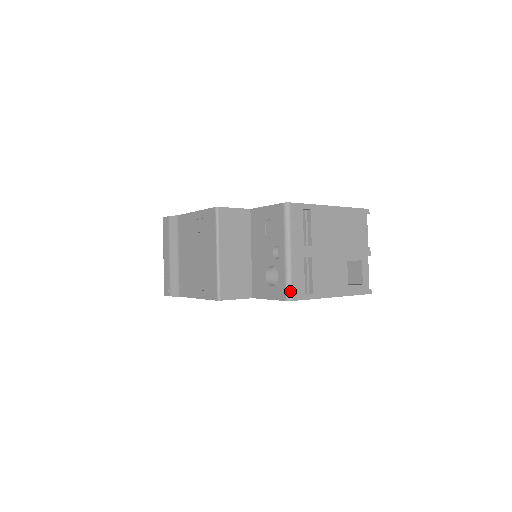
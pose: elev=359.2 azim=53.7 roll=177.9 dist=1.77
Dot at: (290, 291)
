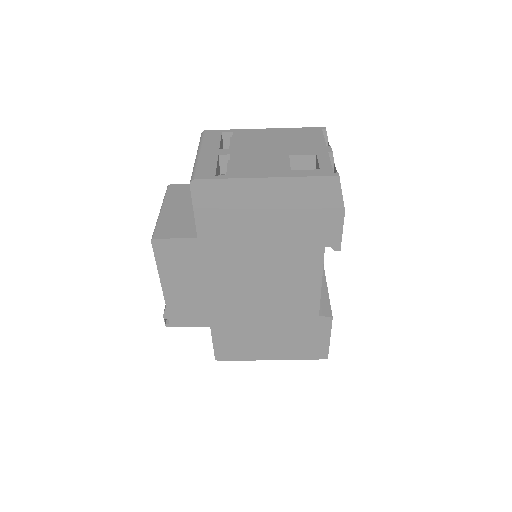
Dot at: (194, 174)
